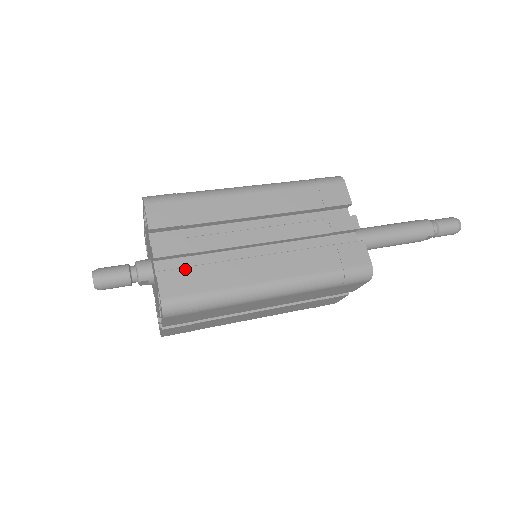
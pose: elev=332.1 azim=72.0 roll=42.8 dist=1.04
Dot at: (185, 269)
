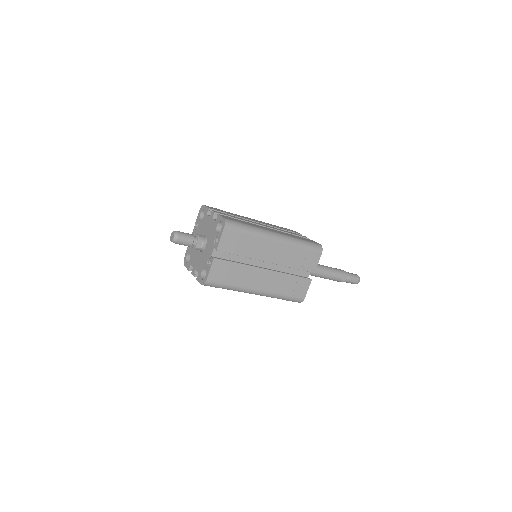
Dot at: occluded
